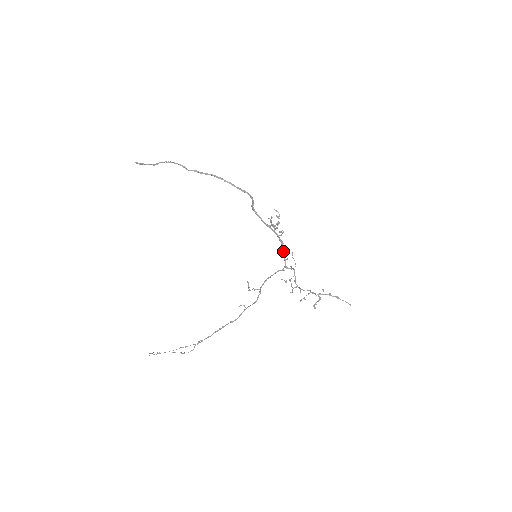
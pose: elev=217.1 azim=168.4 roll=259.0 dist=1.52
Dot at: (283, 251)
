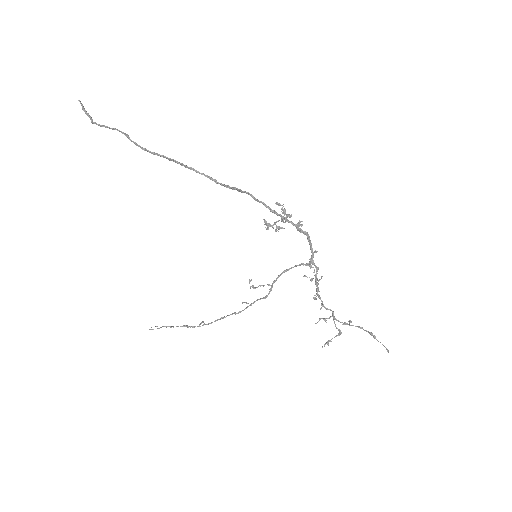
Dot at: (309, 240)
